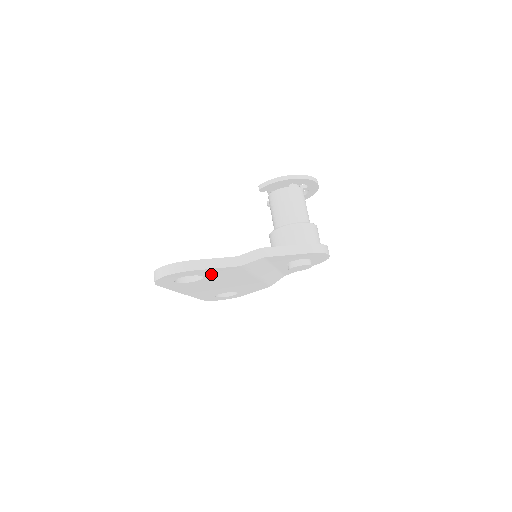
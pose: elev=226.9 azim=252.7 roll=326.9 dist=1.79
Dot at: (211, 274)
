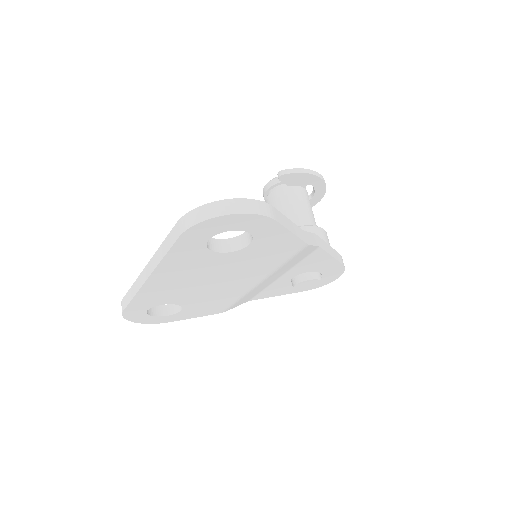
Dot at: (261, 245)
